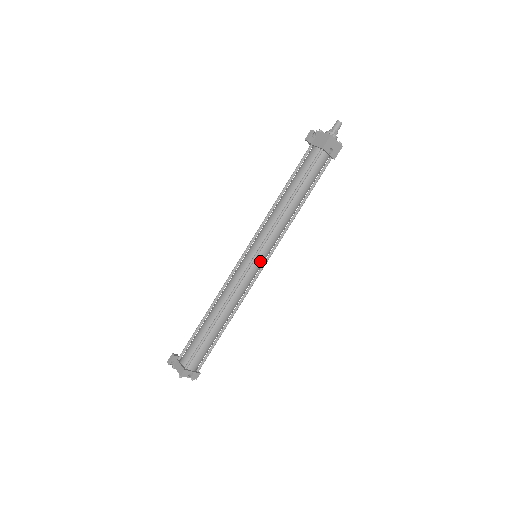
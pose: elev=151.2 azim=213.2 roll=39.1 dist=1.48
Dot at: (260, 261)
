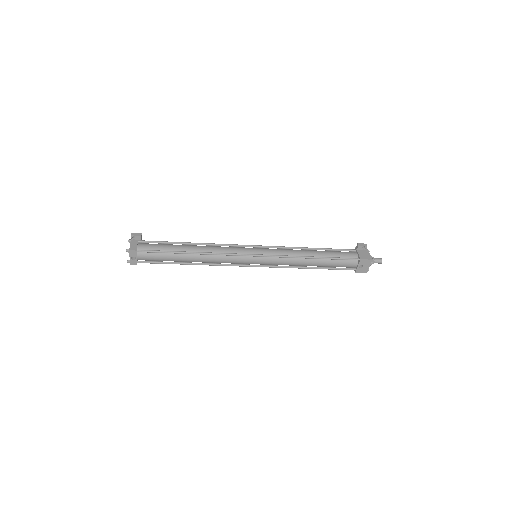
Dot at: (256, 261)
